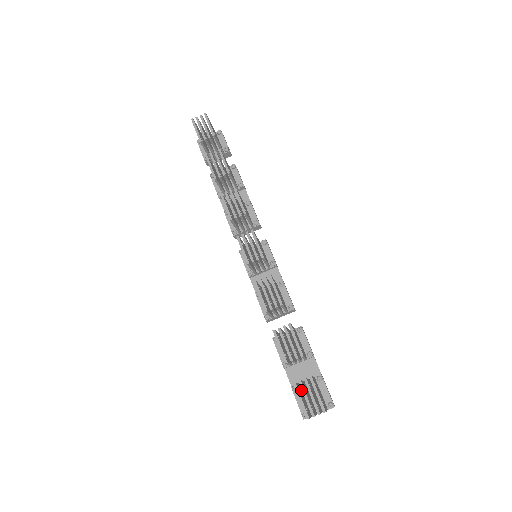
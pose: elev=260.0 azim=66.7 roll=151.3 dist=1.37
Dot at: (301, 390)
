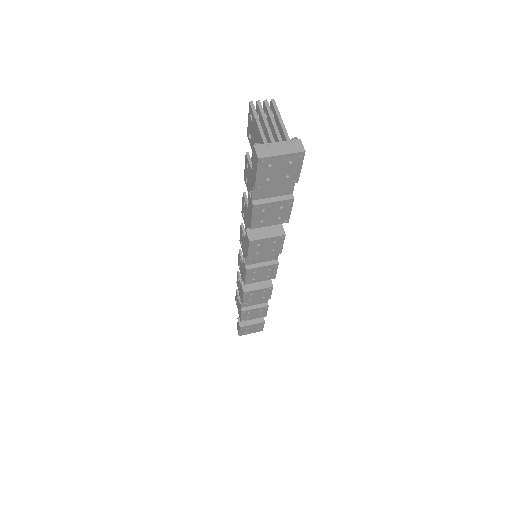
Dot at: occluded
